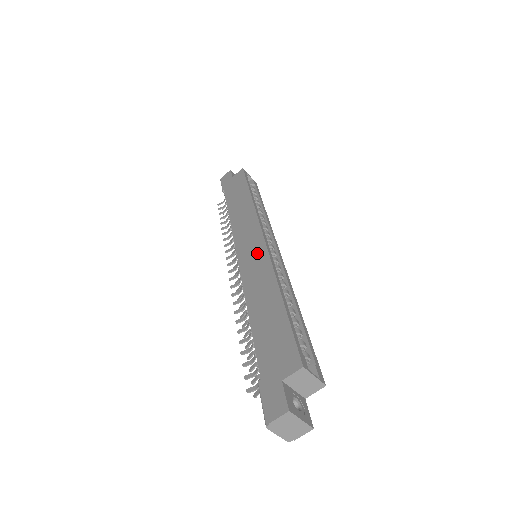
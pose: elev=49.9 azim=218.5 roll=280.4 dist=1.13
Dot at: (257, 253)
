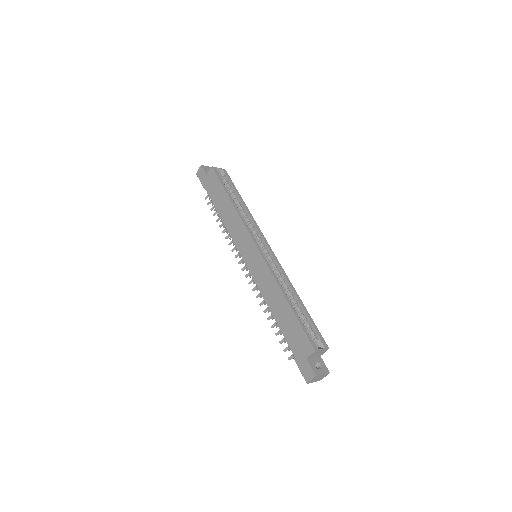
Dot at: (258, 263)
